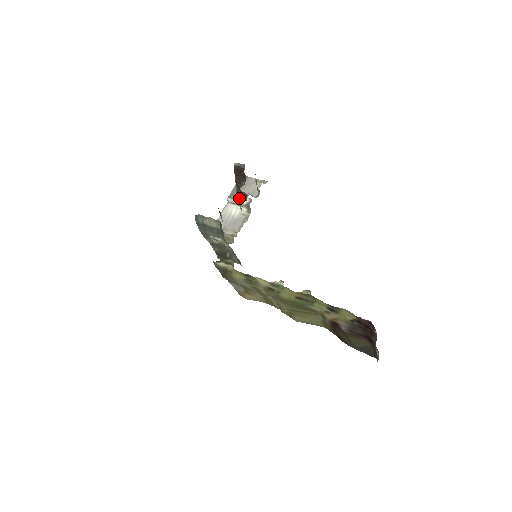
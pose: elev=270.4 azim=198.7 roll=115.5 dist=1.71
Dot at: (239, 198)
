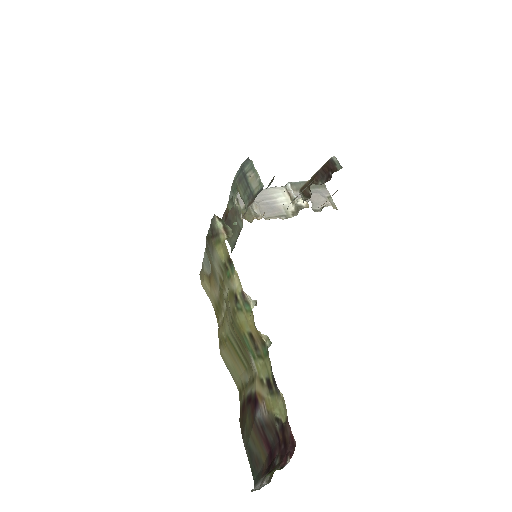
Dot at: (300, 192)
